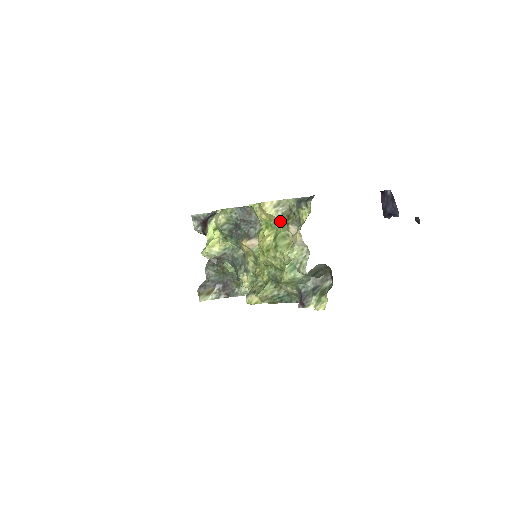
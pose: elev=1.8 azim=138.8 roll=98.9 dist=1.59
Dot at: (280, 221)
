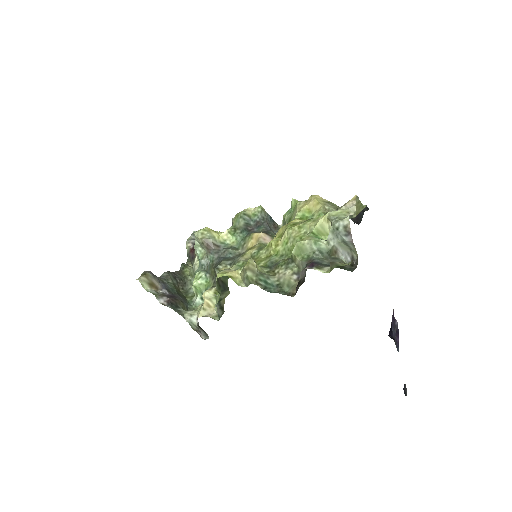
Dot at: (323, 211)
